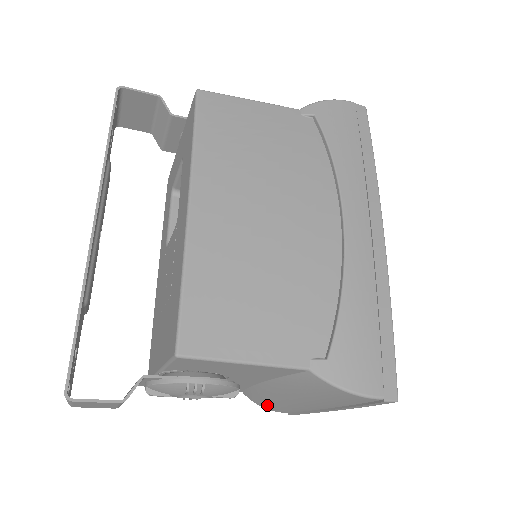
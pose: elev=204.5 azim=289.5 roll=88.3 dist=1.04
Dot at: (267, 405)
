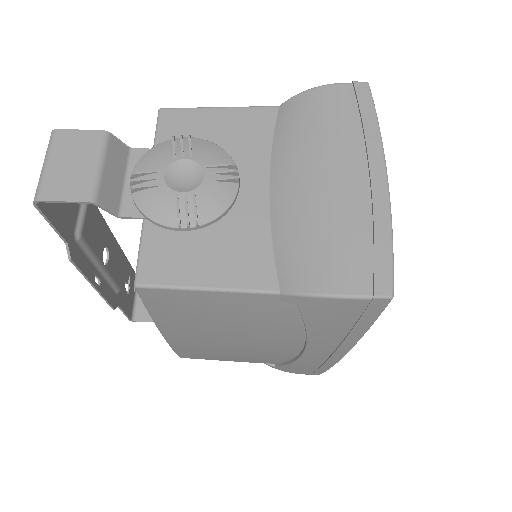
Dot at: (317, 266)
